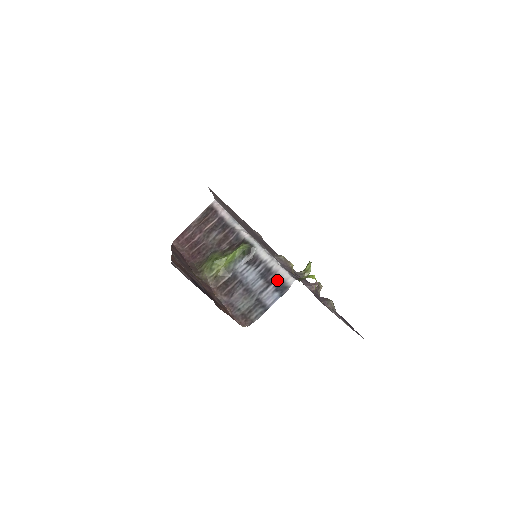
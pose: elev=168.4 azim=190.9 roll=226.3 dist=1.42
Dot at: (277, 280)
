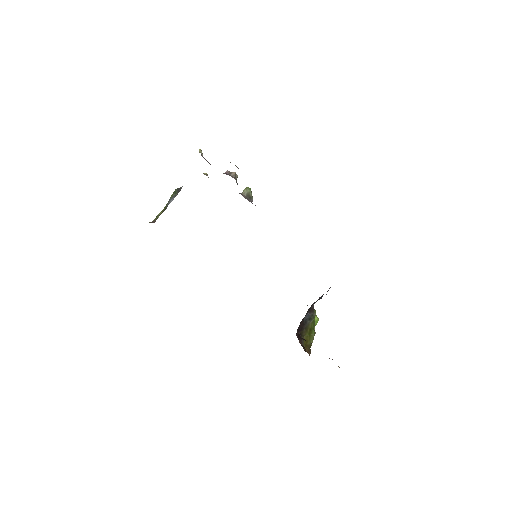
Dot at: occluded
